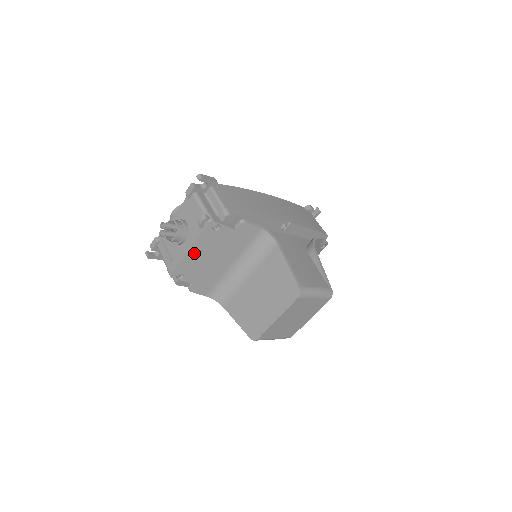
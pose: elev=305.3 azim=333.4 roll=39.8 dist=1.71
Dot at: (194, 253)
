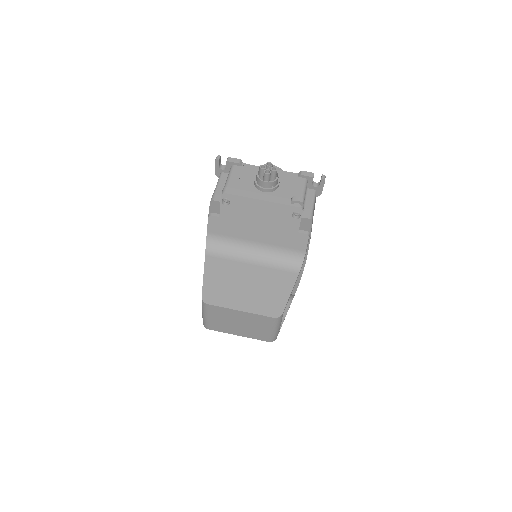
Dot at: (259, 206)
